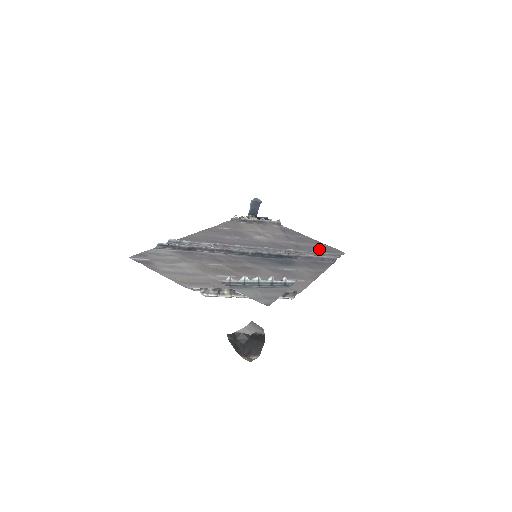
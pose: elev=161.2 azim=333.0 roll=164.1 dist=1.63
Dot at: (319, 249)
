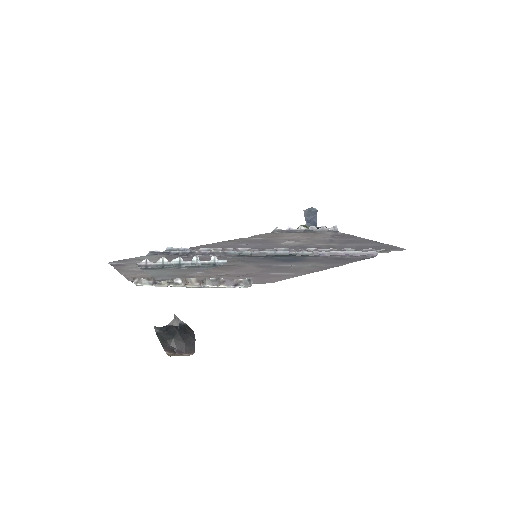
Dot at: (365, 248)
